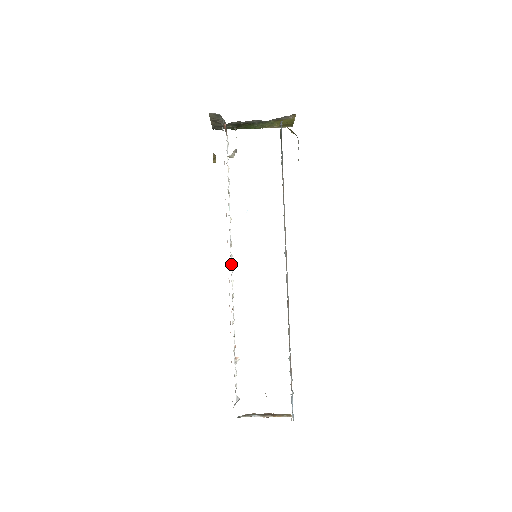
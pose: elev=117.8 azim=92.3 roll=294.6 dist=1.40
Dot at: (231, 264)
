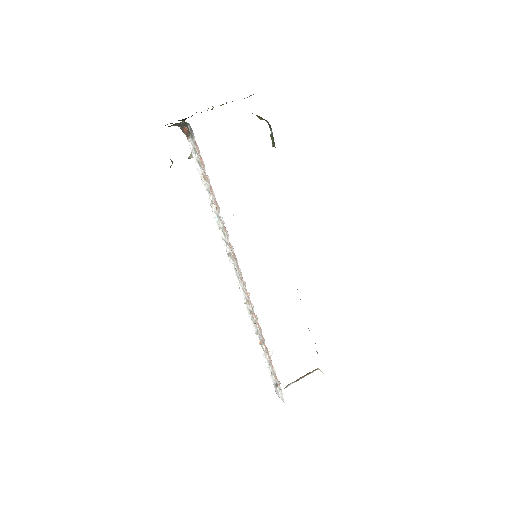
Dot at: occluded
